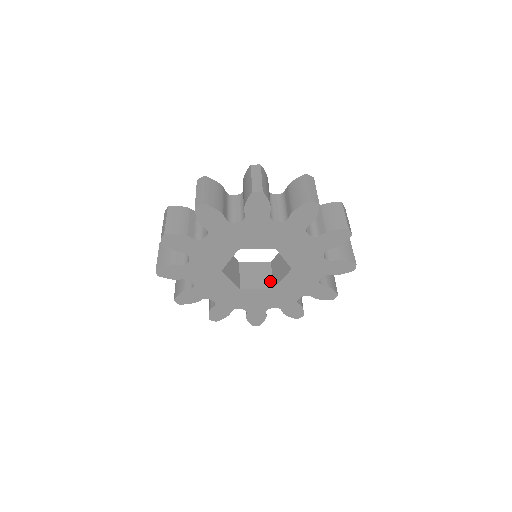
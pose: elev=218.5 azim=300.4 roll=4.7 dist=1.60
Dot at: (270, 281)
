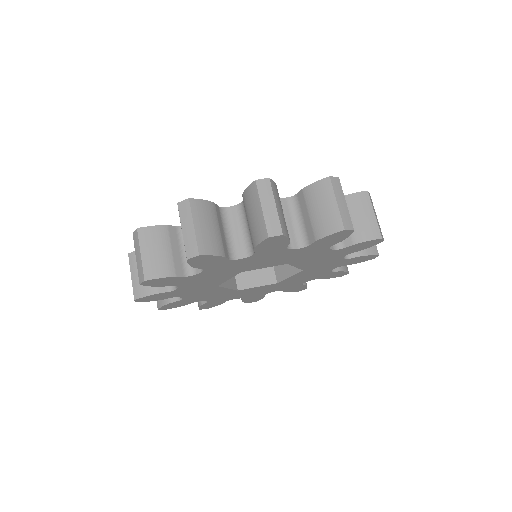
Dot at: (272, 273)
